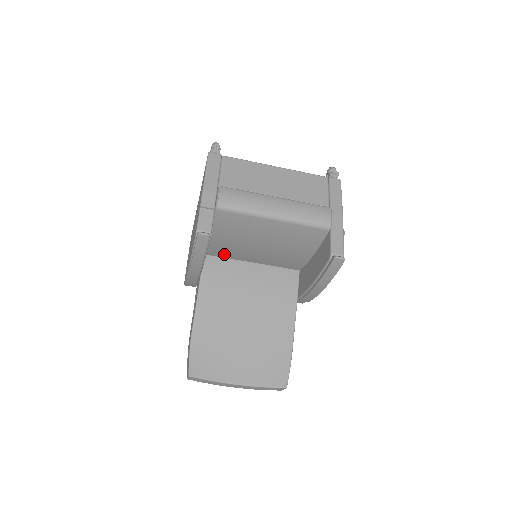
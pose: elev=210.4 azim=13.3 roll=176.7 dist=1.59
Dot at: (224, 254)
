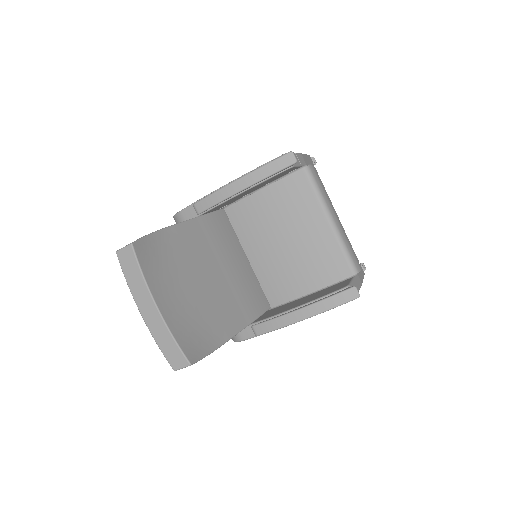
Dot at: (241, 223)
